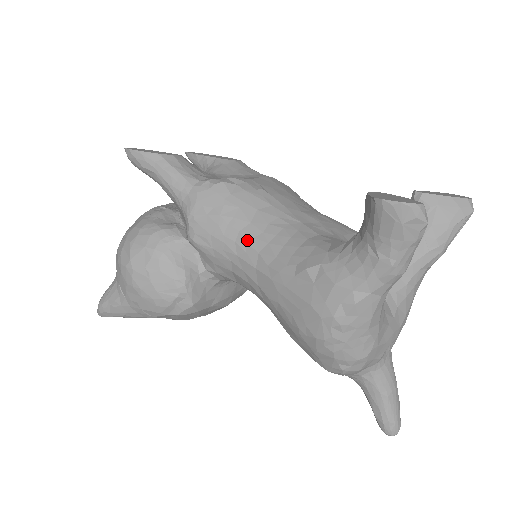
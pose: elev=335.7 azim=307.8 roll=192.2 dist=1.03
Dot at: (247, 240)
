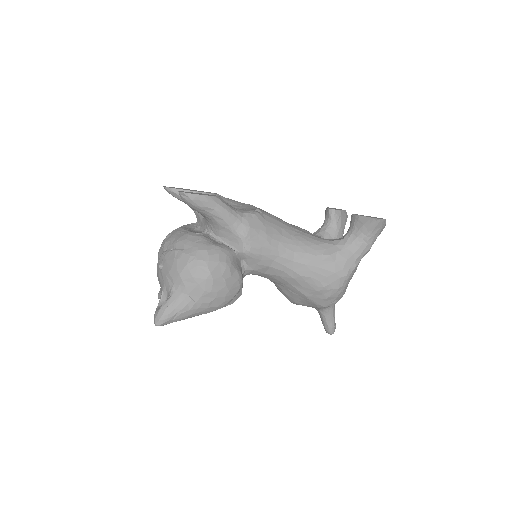
Dot at: (285, 246)
